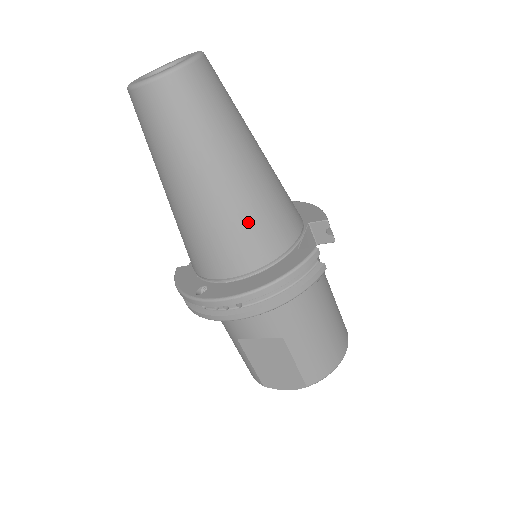
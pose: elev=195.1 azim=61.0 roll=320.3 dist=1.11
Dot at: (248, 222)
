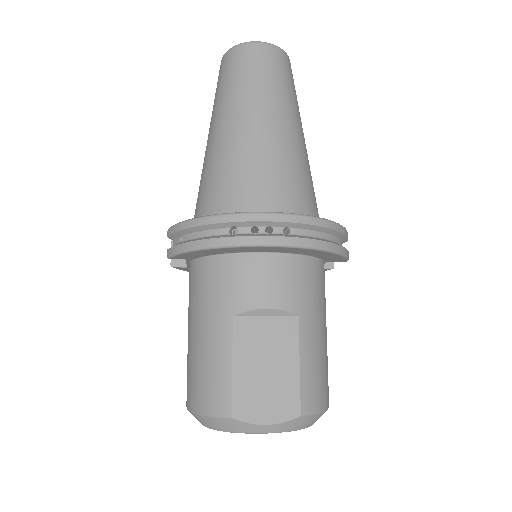
Dot at: (302, 175)
